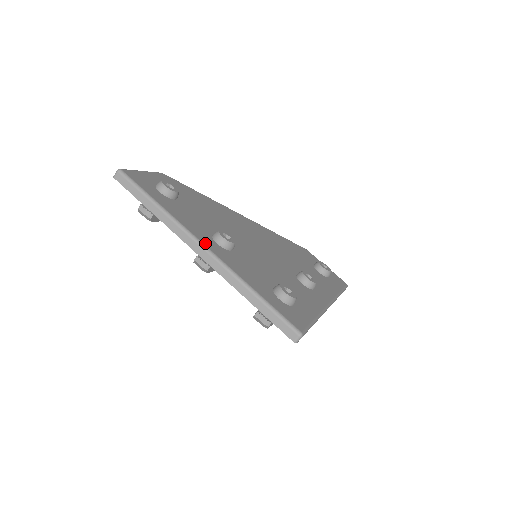
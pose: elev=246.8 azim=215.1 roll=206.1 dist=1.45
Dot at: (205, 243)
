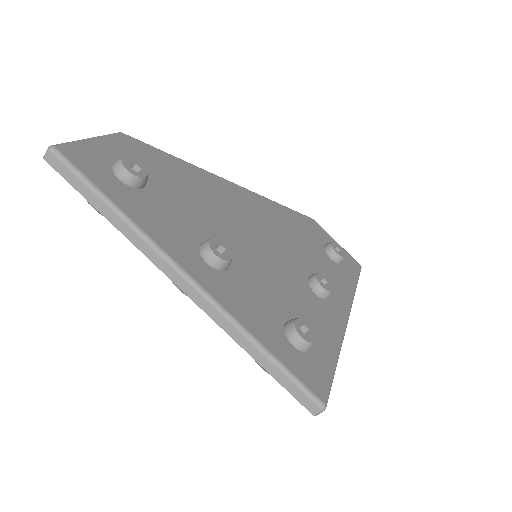
Dot at: (190, 271)
